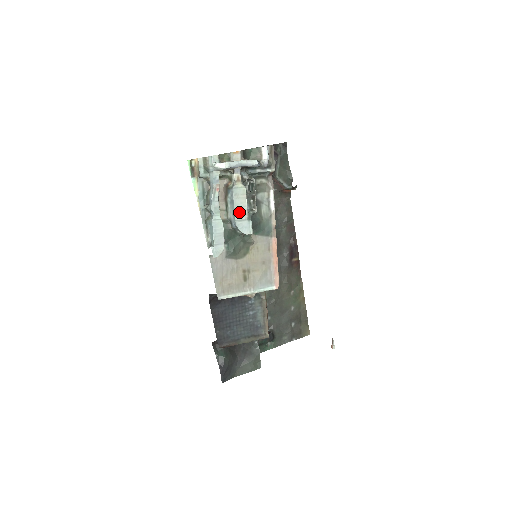
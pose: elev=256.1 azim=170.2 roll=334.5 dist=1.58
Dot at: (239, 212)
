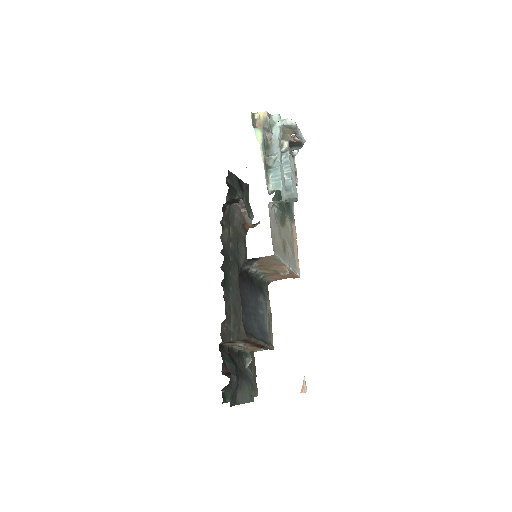
Dot at: (292, 174)
